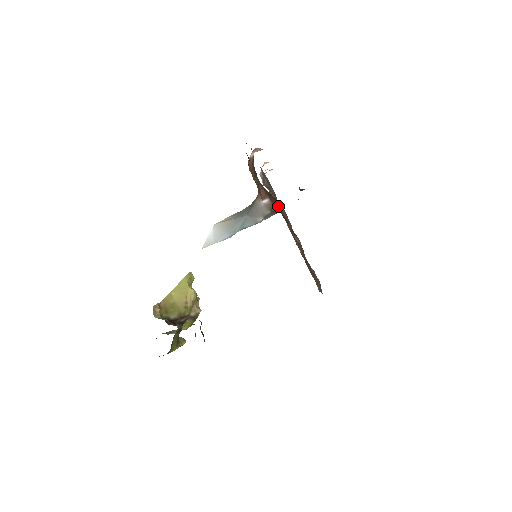
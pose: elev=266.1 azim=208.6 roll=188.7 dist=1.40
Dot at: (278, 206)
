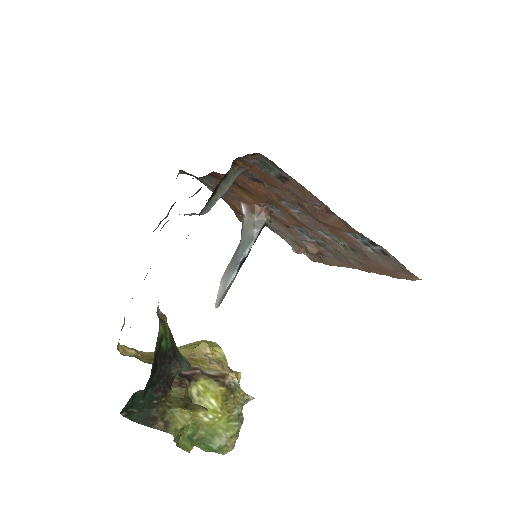
Dot at: (244, 193)
